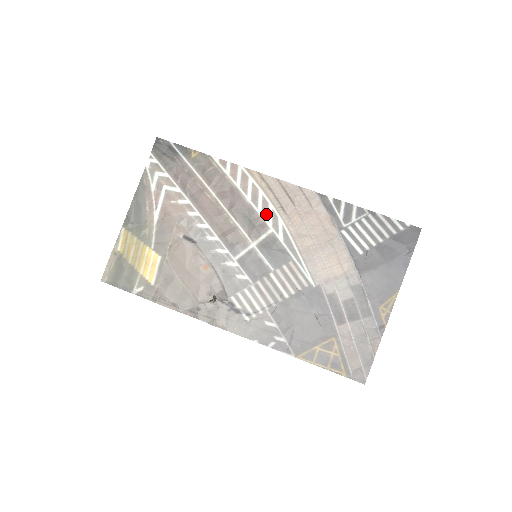
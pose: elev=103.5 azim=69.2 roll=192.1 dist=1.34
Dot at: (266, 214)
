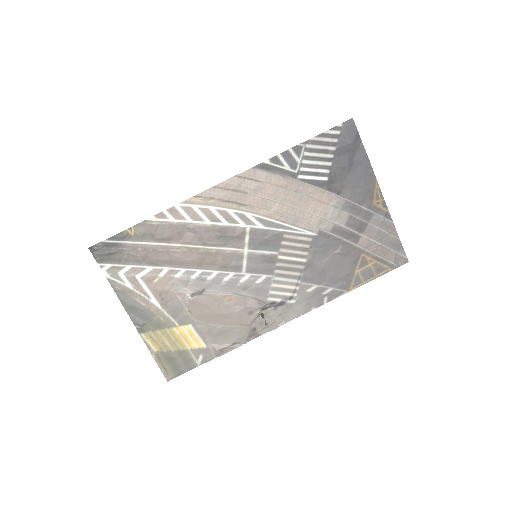
Dot at: (232, 220)
